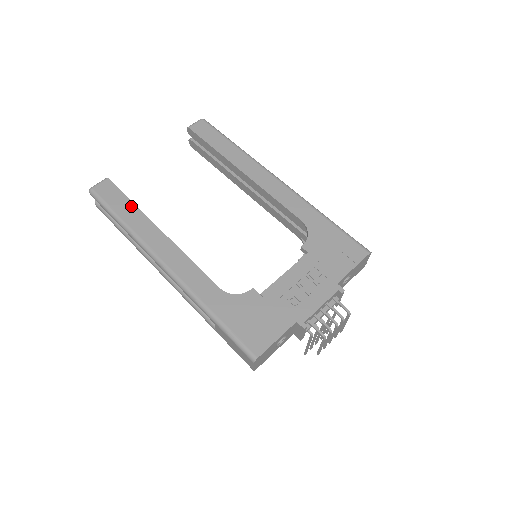
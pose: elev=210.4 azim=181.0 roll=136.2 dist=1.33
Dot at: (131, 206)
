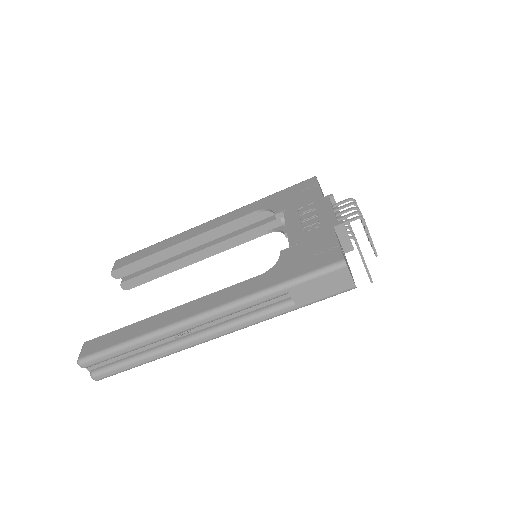
Dot at: (127, 329)
